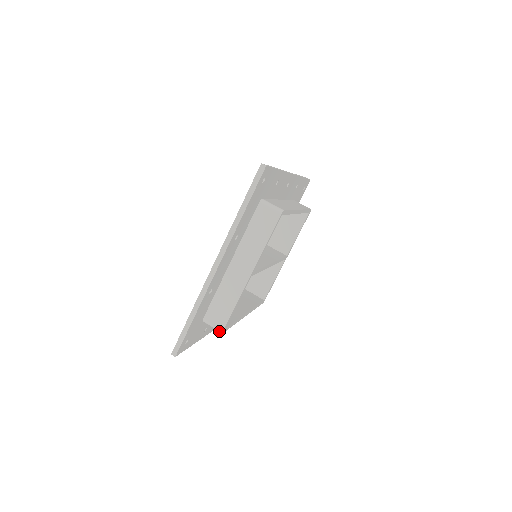
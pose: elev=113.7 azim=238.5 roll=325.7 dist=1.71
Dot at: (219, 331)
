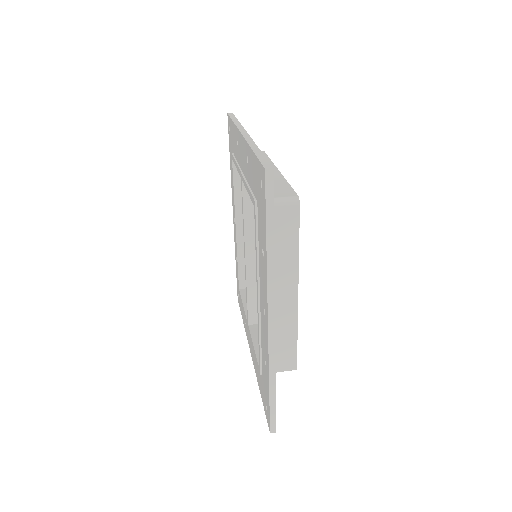
Dot at: (294, 201)
